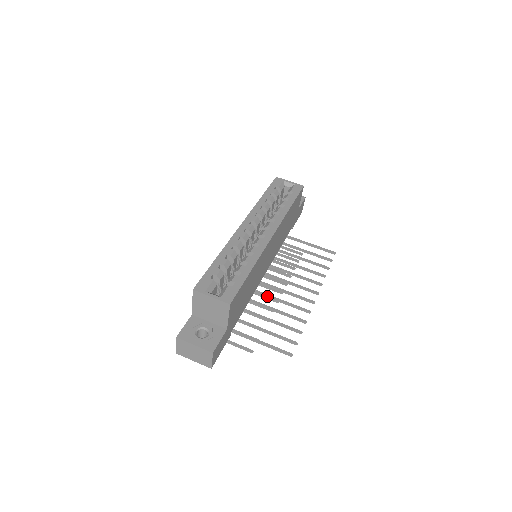
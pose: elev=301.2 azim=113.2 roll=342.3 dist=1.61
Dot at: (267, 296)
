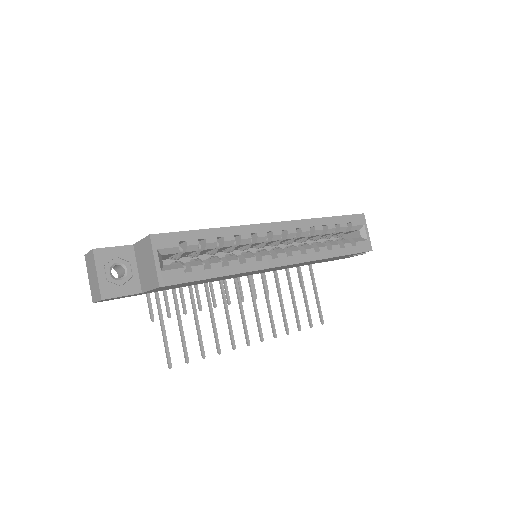
Dot at: (223, 294)
